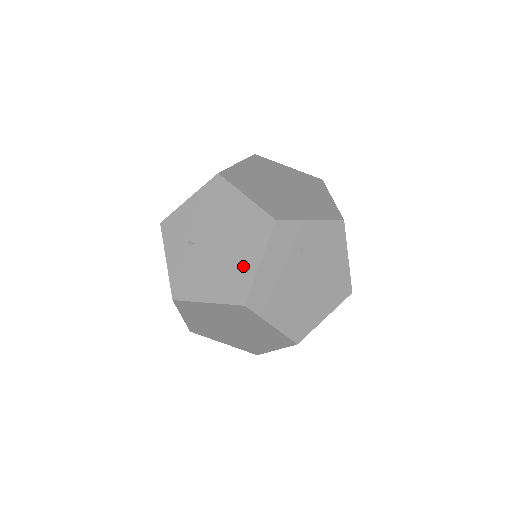
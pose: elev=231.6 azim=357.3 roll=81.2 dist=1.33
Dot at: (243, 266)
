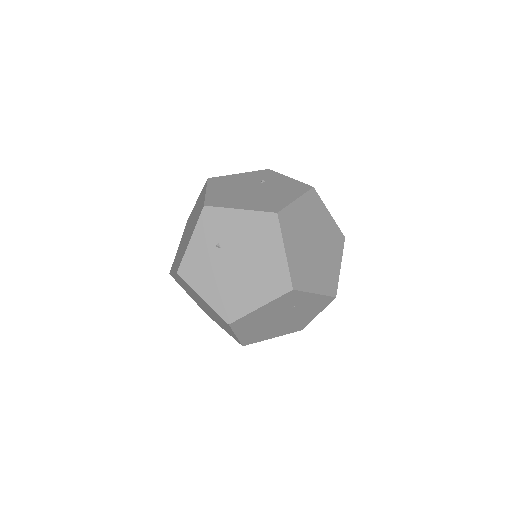
Dot at: (247, 298)
